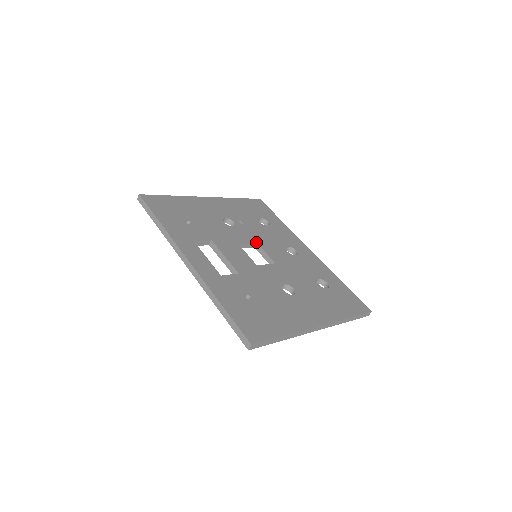
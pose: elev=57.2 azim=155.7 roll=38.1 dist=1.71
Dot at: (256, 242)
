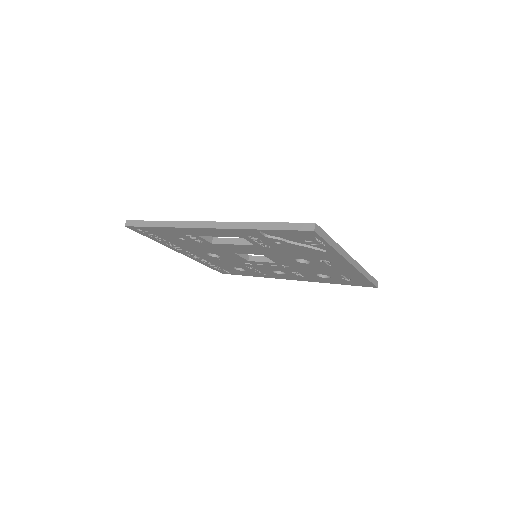
Dot at: (248, 255)
